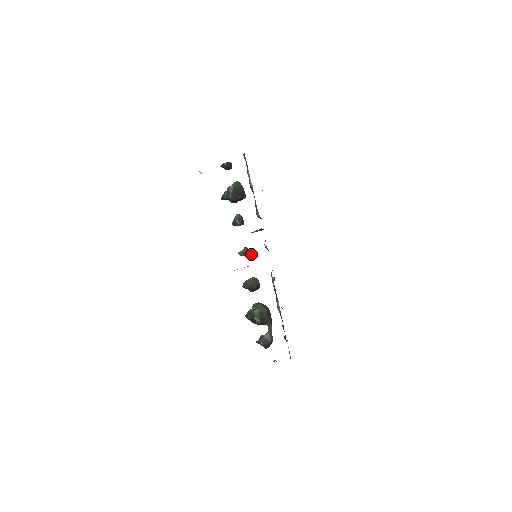
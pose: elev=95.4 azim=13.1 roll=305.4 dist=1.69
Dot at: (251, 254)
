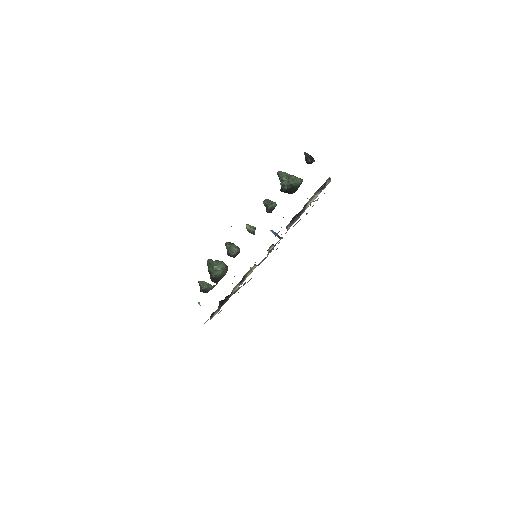
Dot at: occluded
